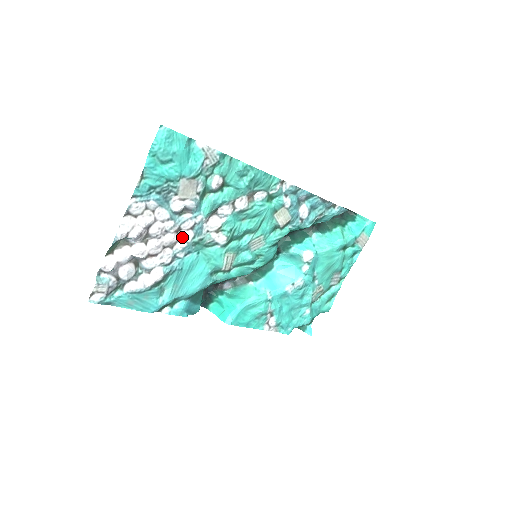
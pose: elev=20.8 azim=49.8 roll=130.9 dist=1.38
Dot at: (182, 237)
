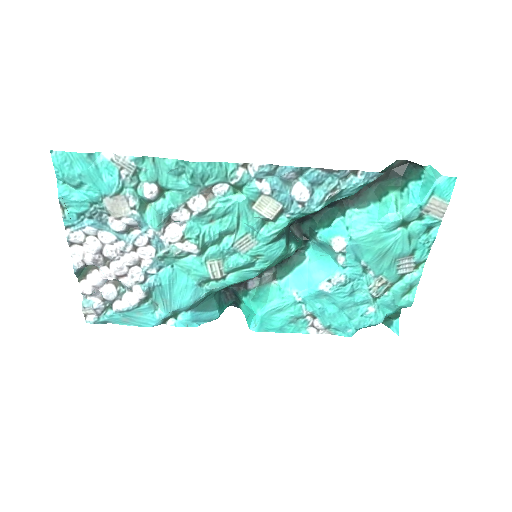
Dot at: (144, 254)
